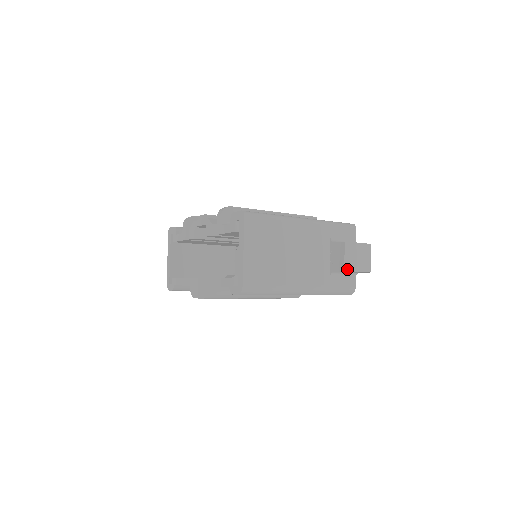
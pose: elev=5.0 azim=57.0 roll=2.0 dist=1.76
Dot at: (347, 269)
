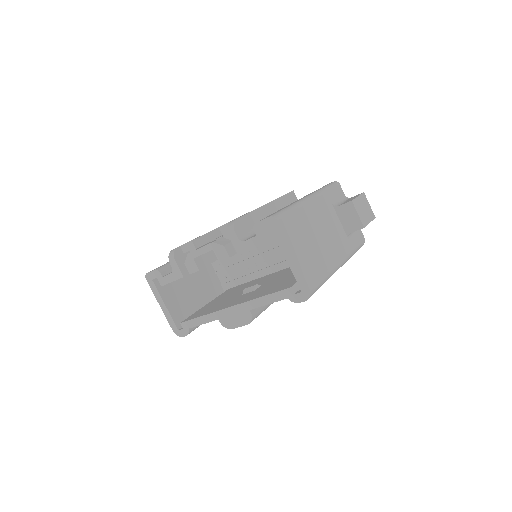
Dot at: (364, 225)
